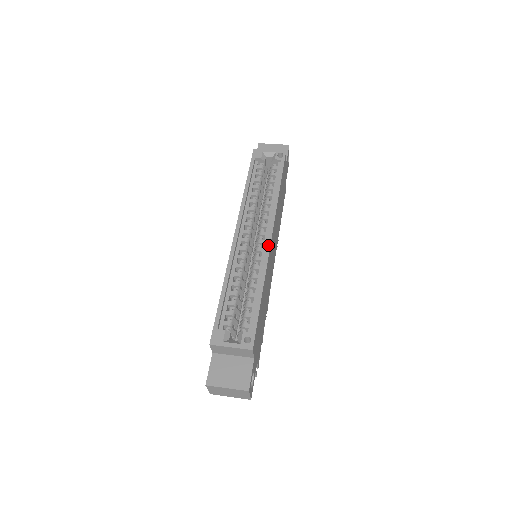
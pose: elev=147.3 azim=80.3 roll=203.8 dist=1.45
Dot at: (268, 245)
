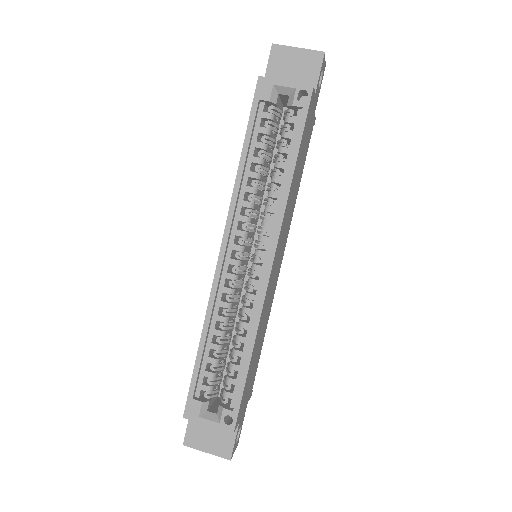
Dot at: (265, 281)
